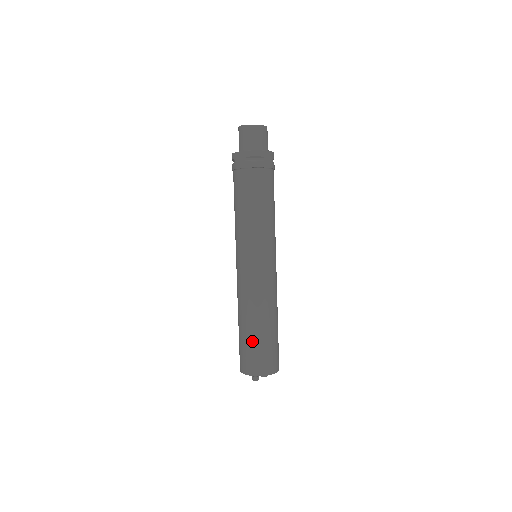
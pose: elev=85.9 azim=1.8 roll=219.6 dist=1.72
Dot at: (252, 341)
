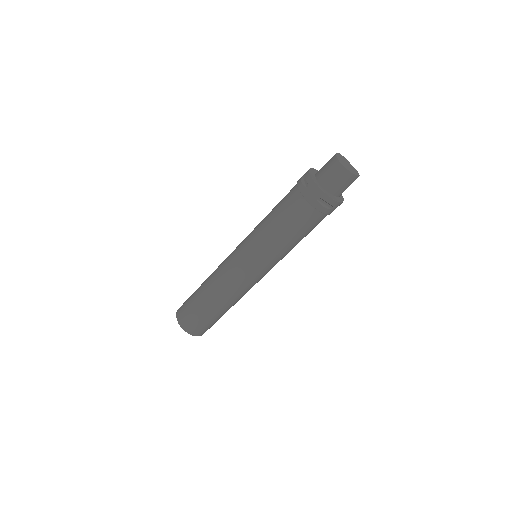
Dot at: (203, 313)
